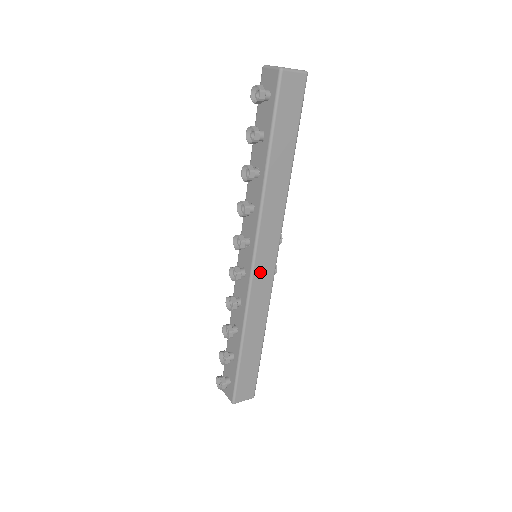
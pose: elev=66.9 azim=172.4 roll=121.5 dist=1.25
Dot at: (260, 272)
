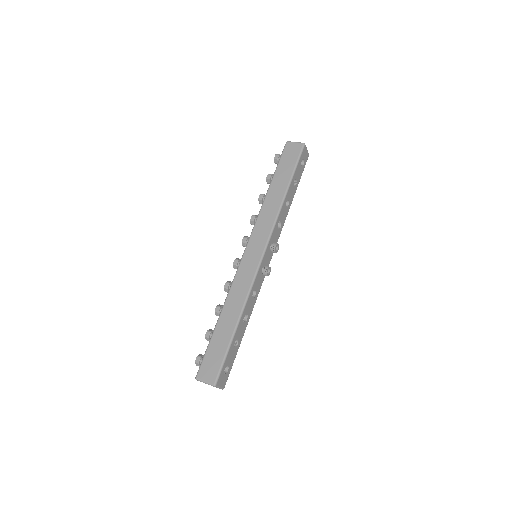
Dot at: (248, 259)
